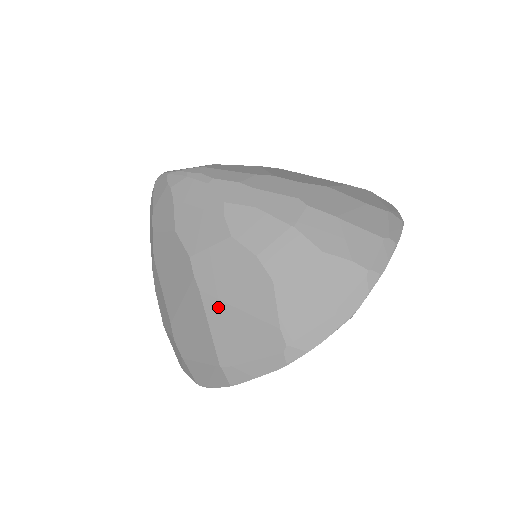
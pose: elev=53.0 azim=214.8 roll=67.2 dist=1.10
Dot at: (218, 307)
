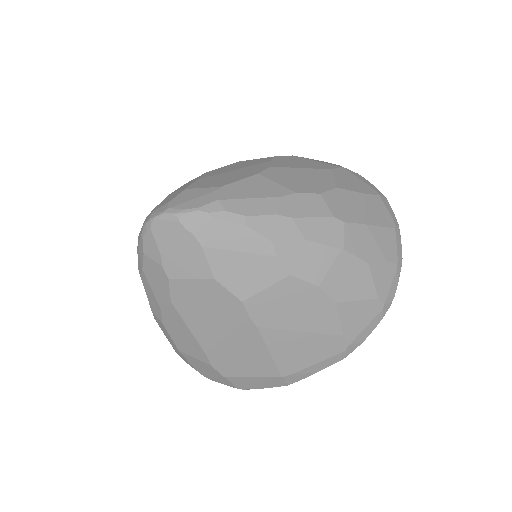
Dot at: (279, 335)
